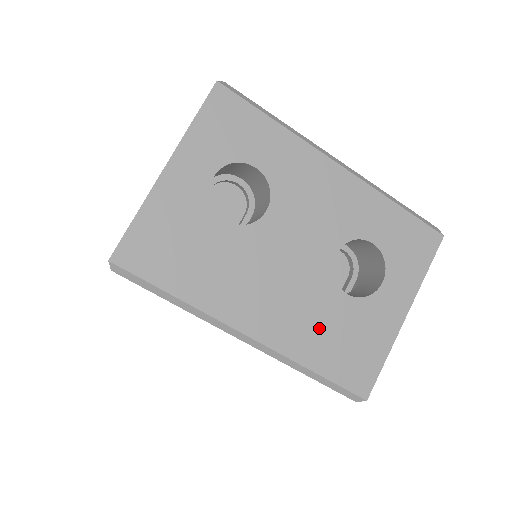
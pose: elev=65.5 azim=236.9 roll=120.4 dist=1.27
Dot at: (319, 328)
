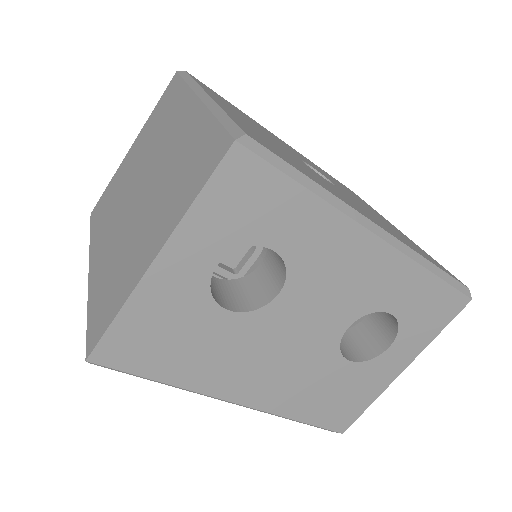
Dot at: (312, 390)
